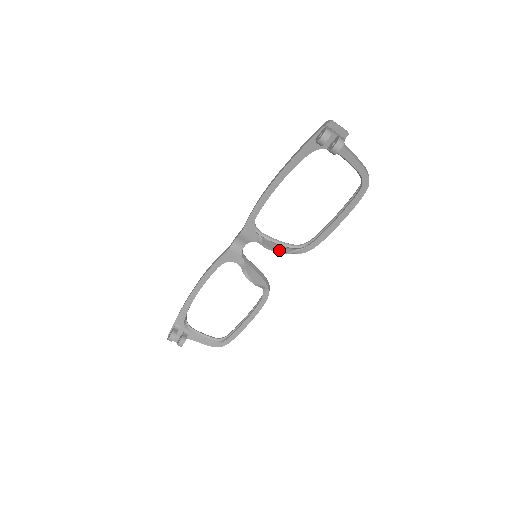
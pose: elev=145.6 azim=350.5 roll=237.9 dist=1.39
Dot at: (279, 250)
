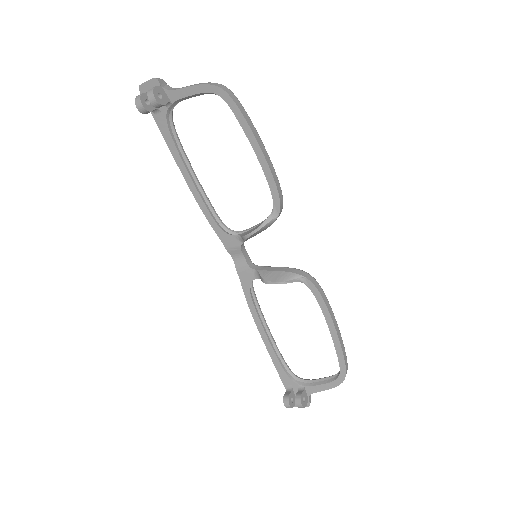
Dot at: (253, 230)
